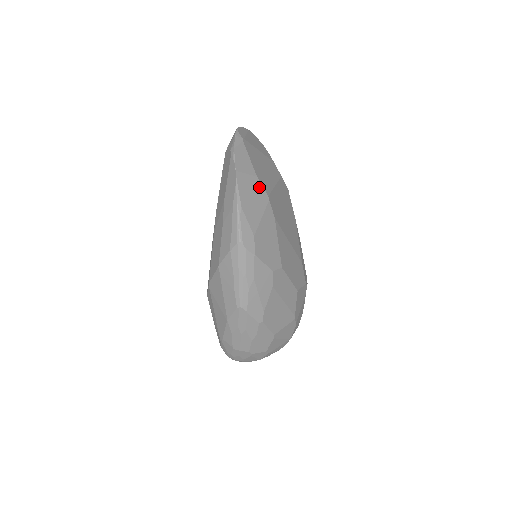
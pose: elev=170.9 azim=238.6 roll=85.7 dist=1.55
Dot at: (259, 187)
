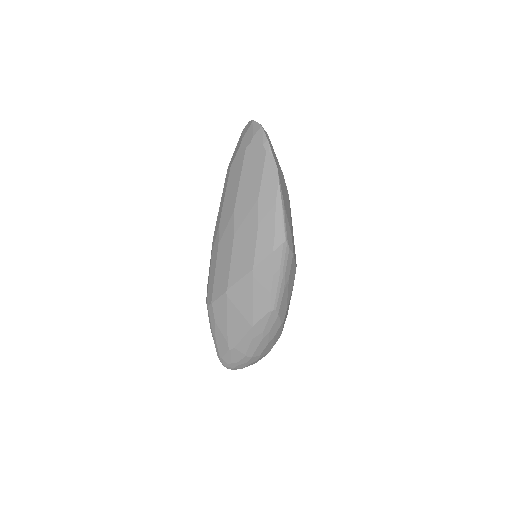
Dot at: (285, 184)
